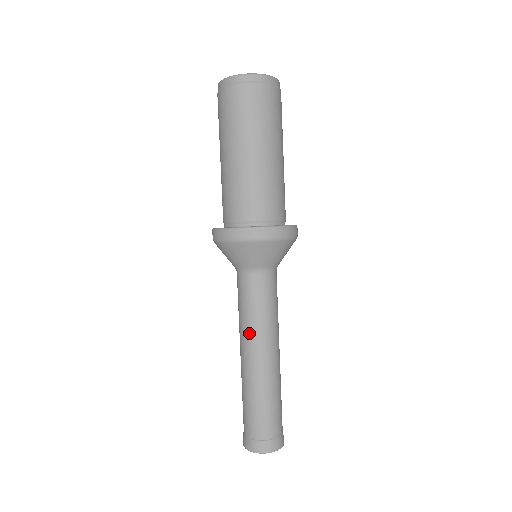
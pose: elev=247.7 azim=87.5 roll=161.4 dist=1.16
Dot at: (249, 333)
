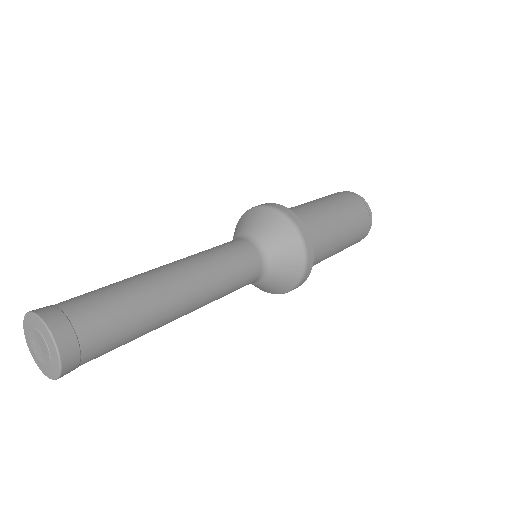
Dot at: (192, 257)
